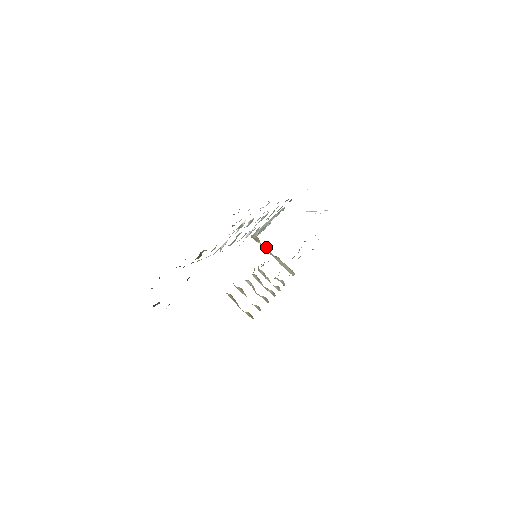
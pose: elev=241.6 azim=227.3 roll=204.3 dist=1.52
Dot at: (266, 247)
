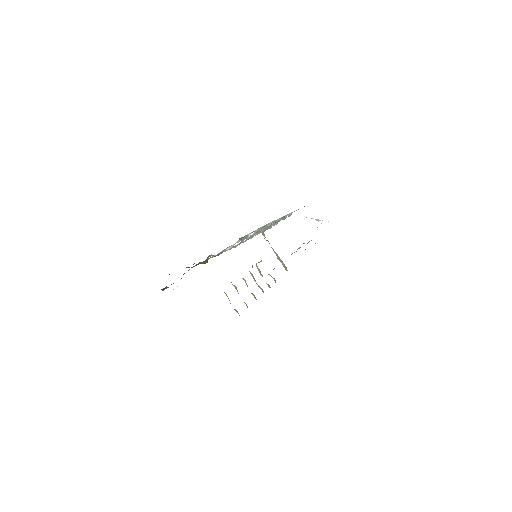
Dot at: occluded
